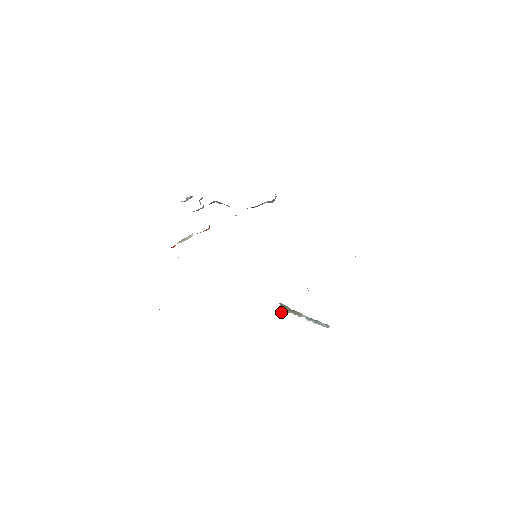
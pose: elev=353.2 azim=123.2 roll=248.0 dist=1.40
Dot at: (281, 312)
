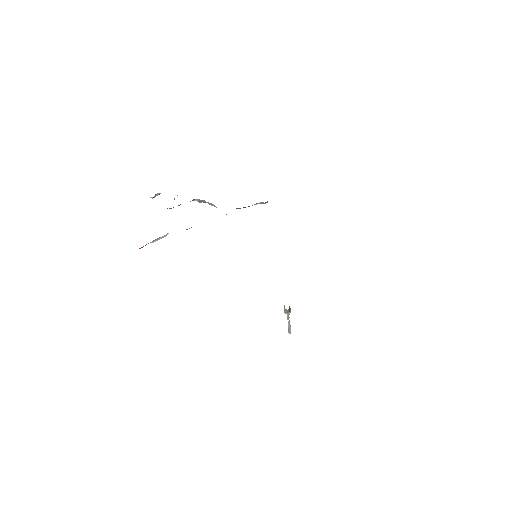
Dot at: (286, 312)
